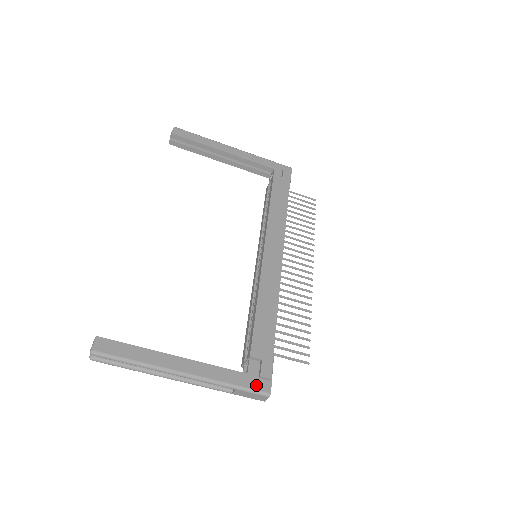
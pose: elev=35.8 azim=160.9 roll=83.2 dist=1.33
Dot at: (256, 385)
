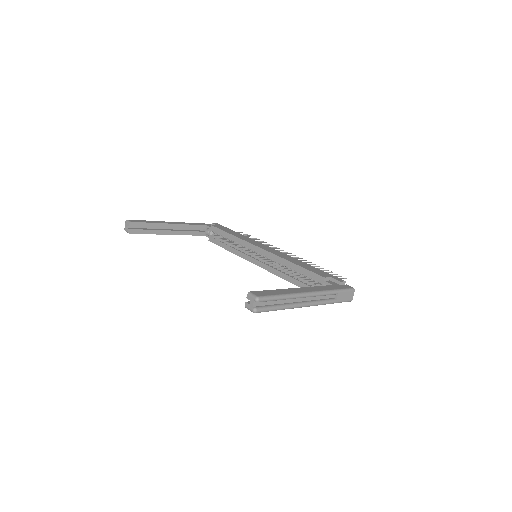
Dot at: (344, 287)
